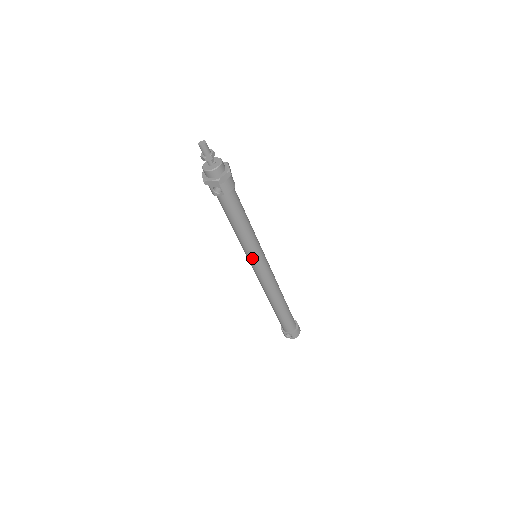
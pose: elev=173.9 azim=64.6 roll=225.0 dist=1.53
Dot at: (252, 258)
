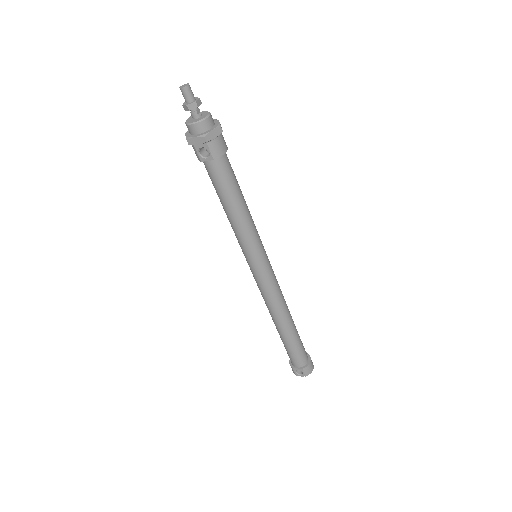
Dot at: (251, 256)
